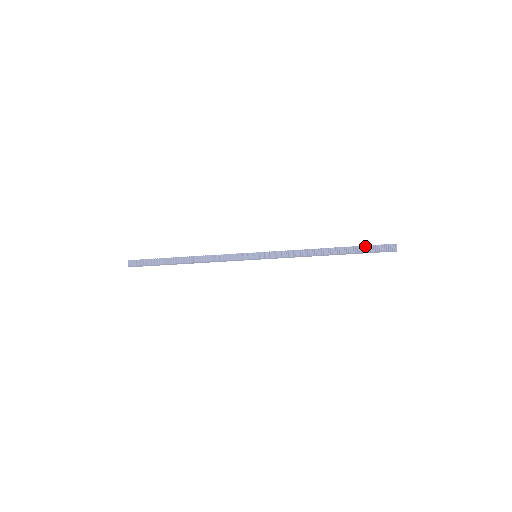
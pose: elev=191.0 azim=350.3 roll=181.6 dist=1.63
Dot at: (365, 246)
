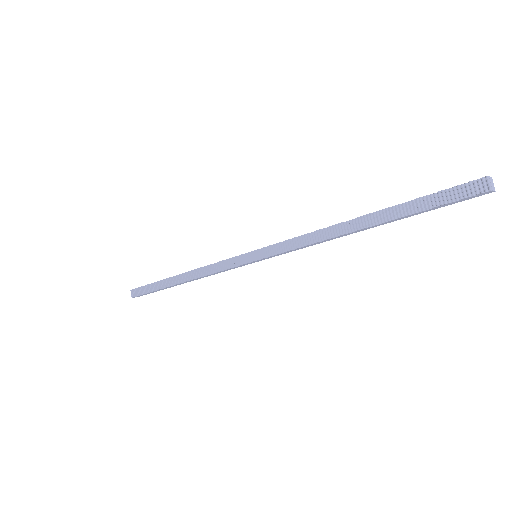
Dot at: (421, 198)
